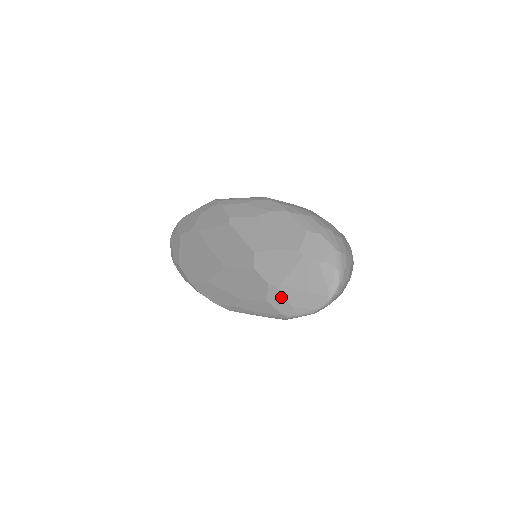
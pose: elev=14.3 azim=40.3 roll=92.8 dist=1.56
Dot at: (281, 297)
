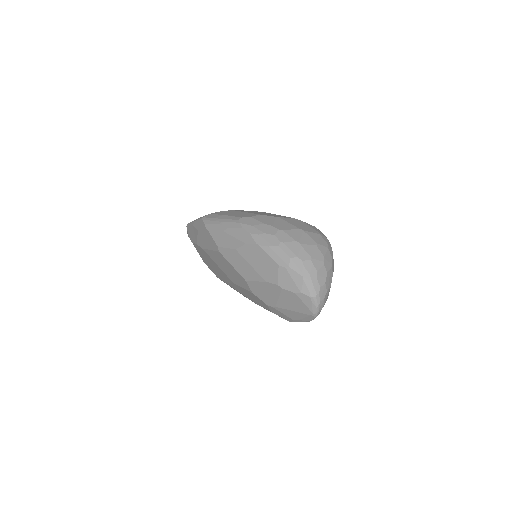
Dot at: (280, 313)
